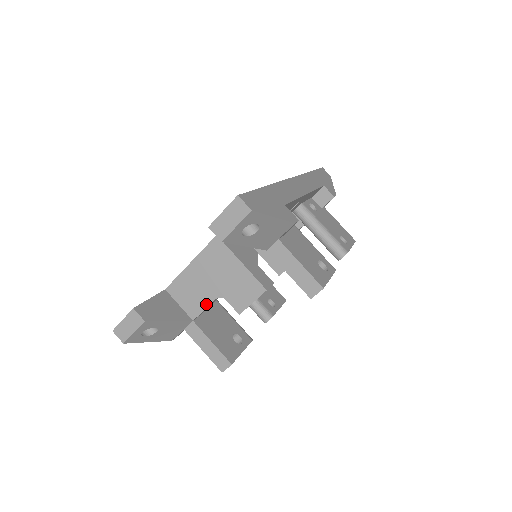
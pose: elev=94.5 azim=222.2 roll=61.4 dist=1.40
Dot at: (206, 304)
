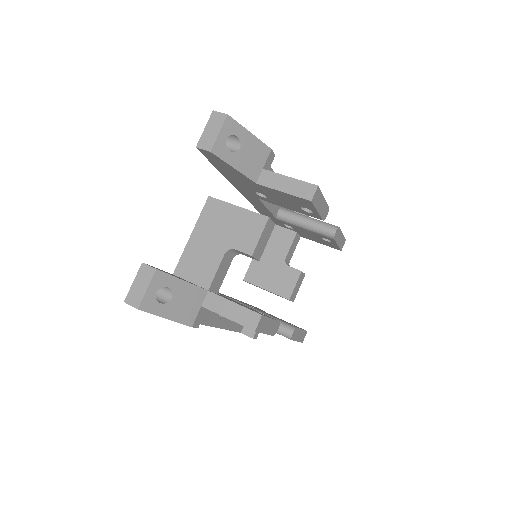
Dot at: (217, 265)
